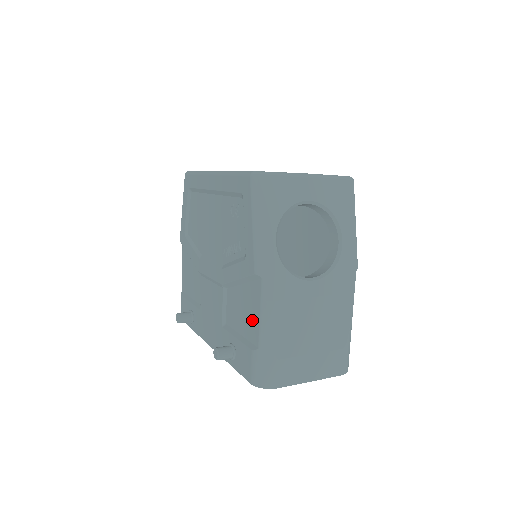
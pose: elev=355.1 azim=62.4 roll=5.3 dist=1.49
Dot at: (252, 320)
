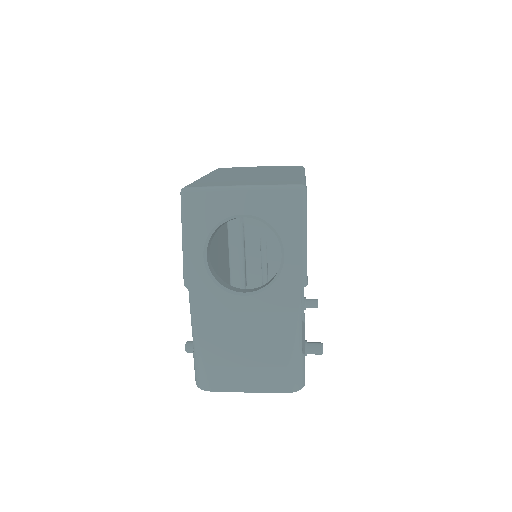
Dot at: occluded
